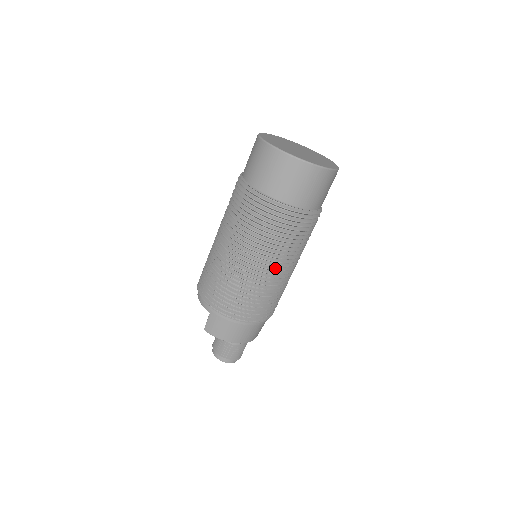
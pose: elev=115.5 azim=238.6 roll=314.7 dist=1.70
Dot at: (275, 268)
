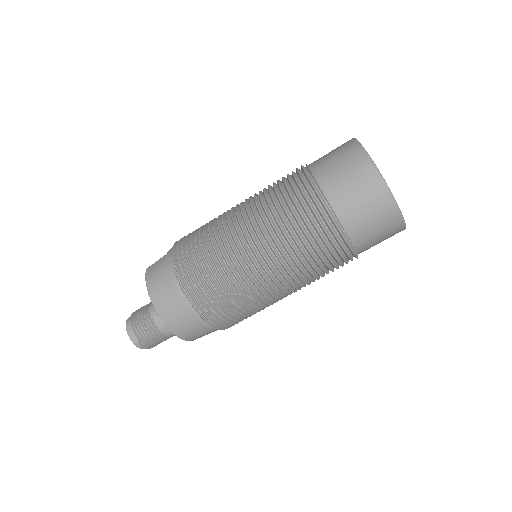
Dot at: (254, 247)
